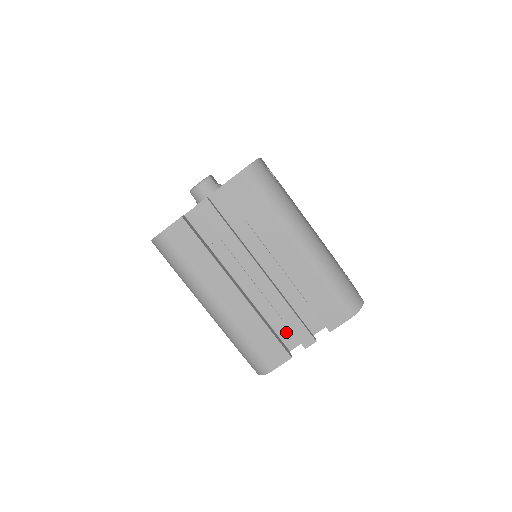
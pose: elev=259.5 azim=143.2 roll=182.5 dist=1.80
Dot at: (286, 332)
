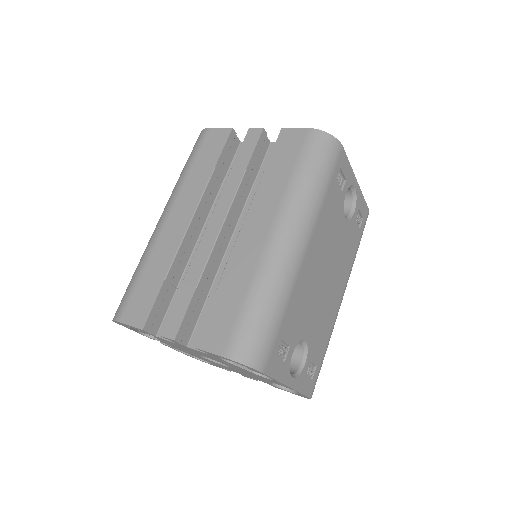
Dot at: occluded
